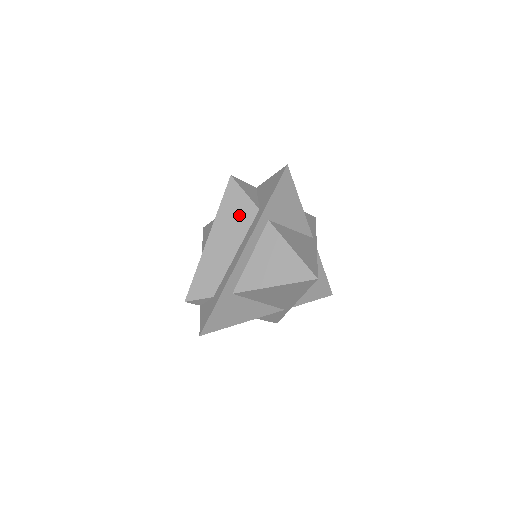
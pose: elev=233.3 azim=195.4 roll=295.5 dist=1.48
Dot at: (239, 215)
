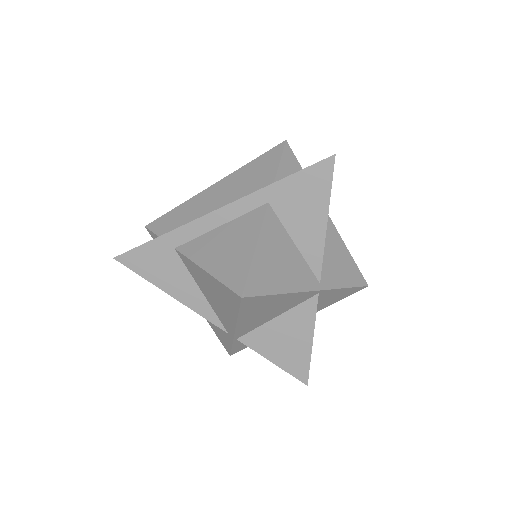
Dot at: (253, 181)
